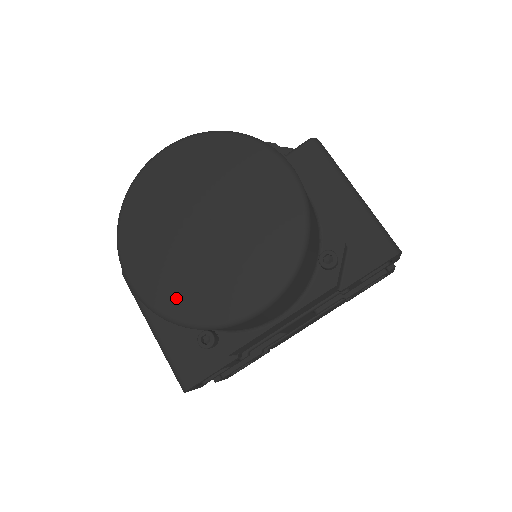
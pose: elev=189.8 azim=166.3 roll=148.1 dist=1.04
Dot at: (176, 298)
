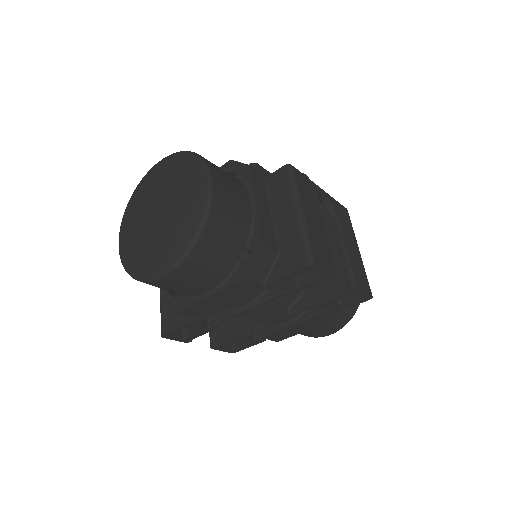
Dot at: (131, 257)
